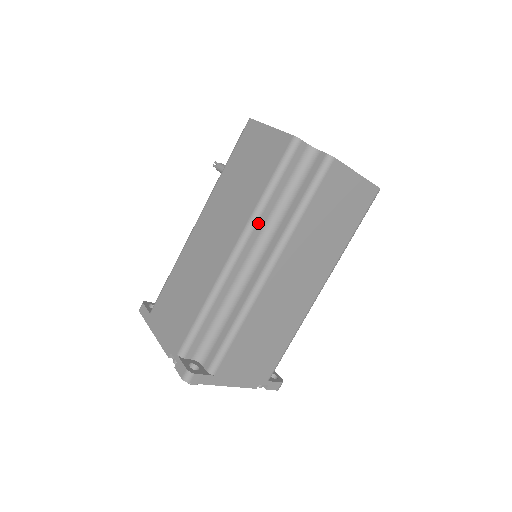
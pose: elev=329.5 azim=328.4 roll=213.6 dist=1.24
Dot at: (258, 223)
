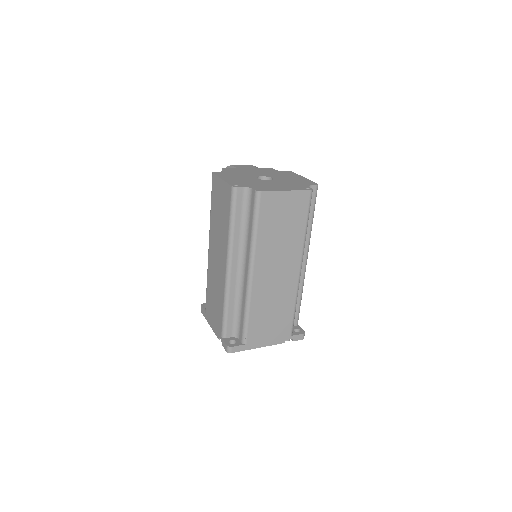
Dot at: (234, 246)
